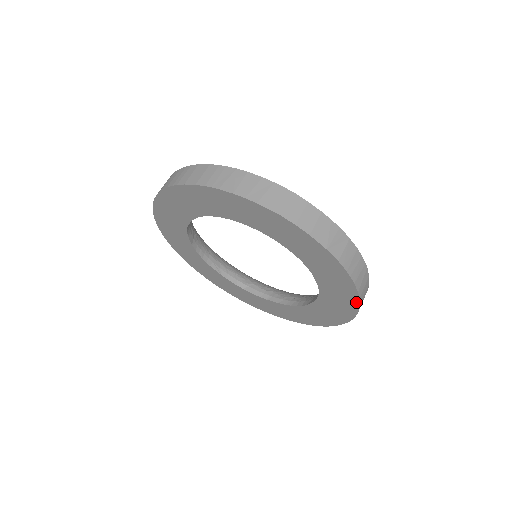
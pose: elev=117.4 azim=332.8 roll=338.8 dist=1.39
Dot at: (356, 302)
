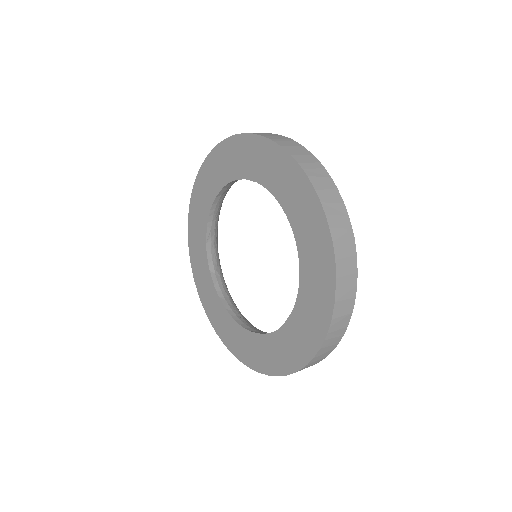
Dot at: (300, 365)
